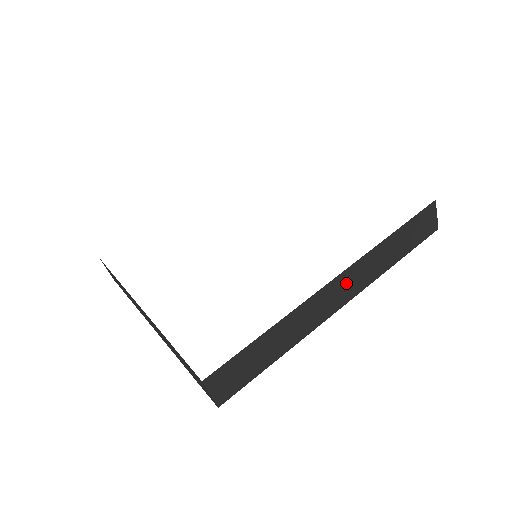
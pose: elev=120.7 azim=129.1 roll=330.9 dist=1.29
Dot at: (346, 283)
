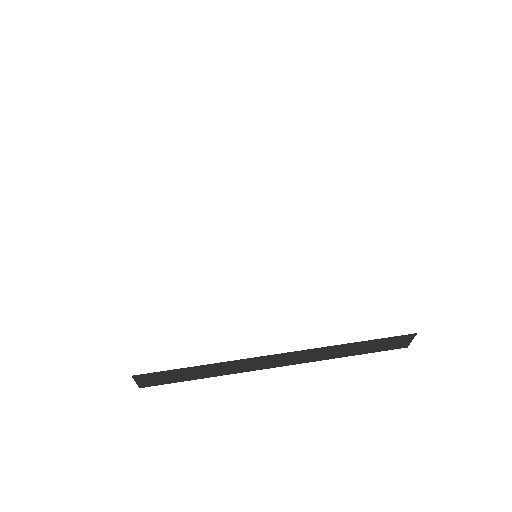
Dot at: (291, 357)
